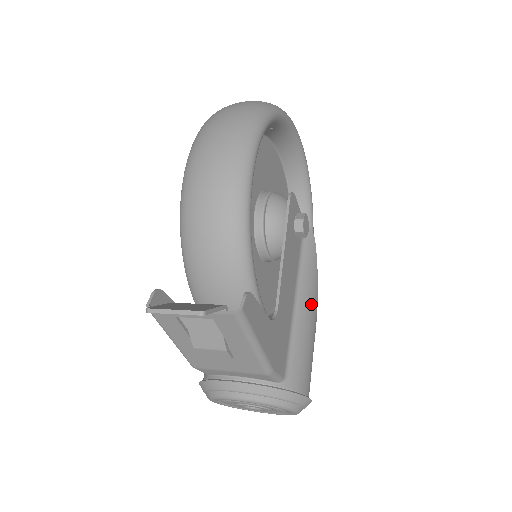
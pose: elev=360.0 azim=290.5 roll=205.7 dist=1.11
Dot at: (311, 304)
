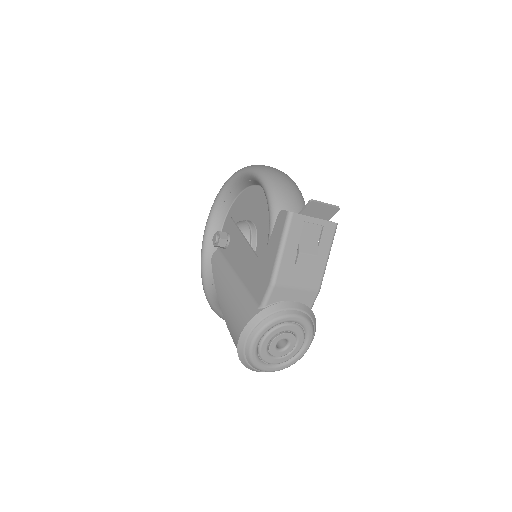
Dot at: occluded
